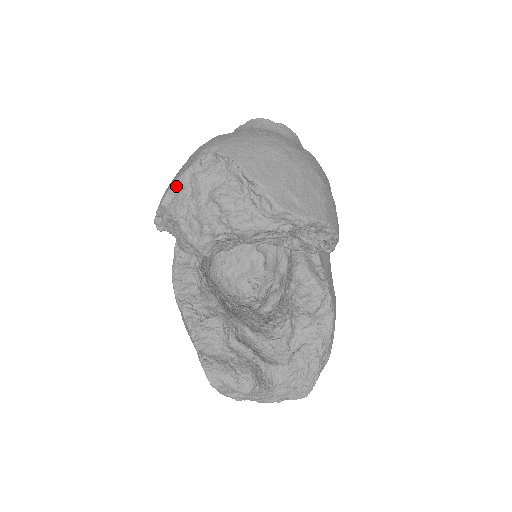
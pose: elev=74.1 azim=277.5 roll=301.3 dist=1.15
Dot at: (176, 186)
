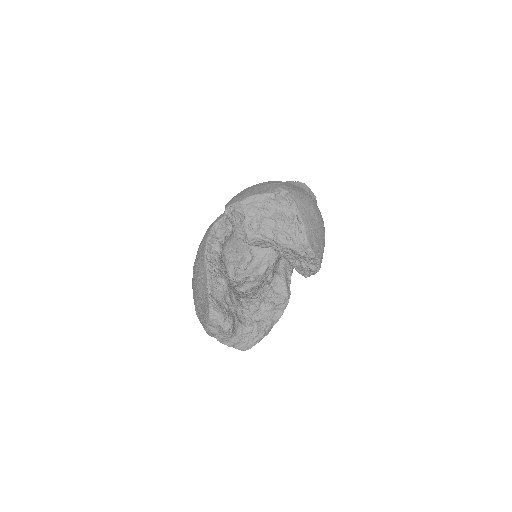
Dot at: (255, 198)
